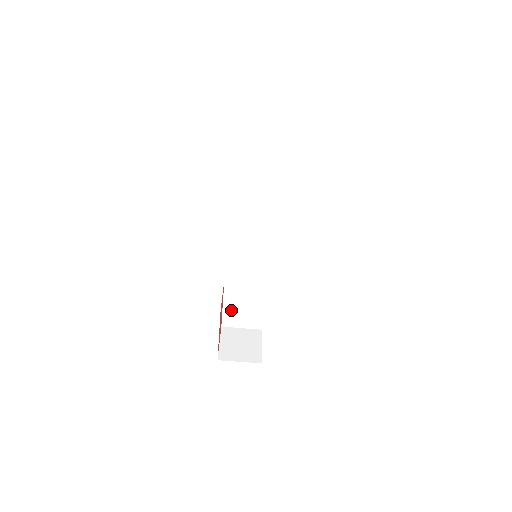
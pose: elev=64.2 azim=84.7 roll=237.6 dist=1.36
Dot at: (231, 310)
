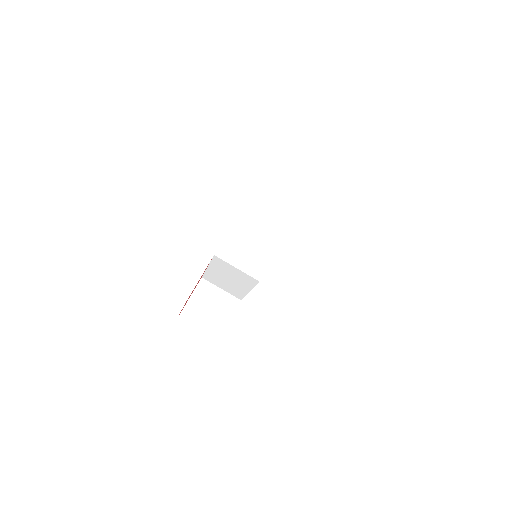
Dot at: (215, 274)
